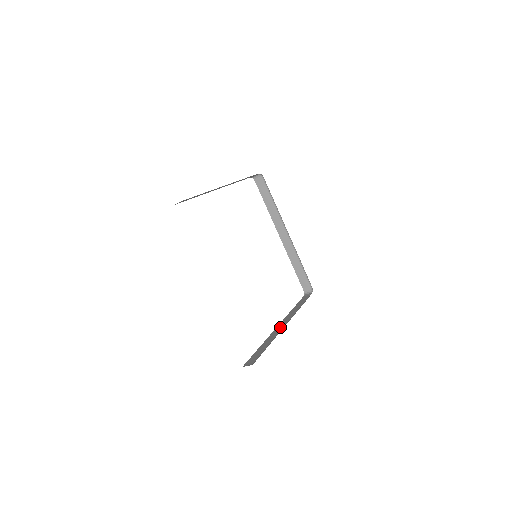
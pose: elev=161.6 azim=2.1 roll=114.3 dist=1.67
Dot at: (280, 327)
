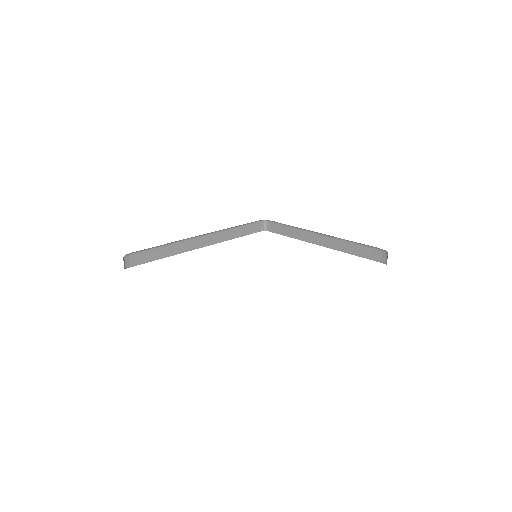
Dot at: occluded
